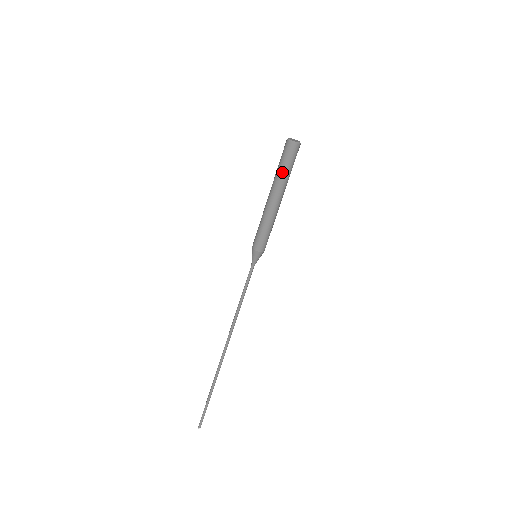
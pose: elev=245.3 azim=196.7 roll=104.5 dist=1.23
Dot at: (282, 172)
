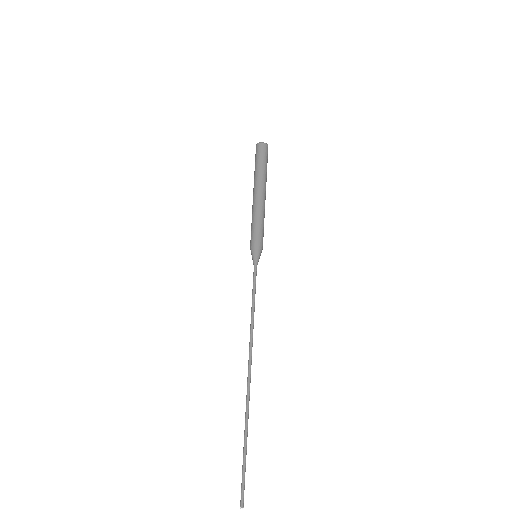
Dot at: (256, 169)
